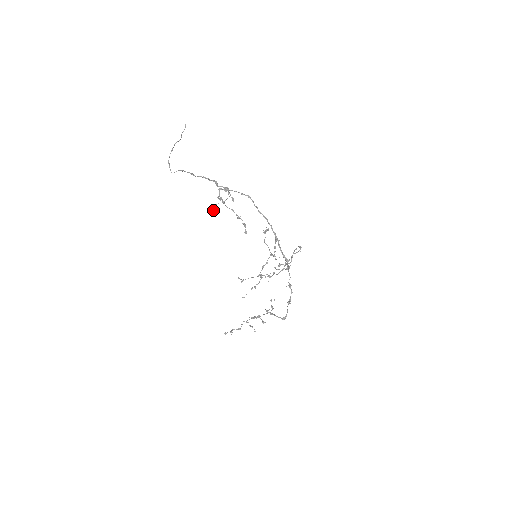
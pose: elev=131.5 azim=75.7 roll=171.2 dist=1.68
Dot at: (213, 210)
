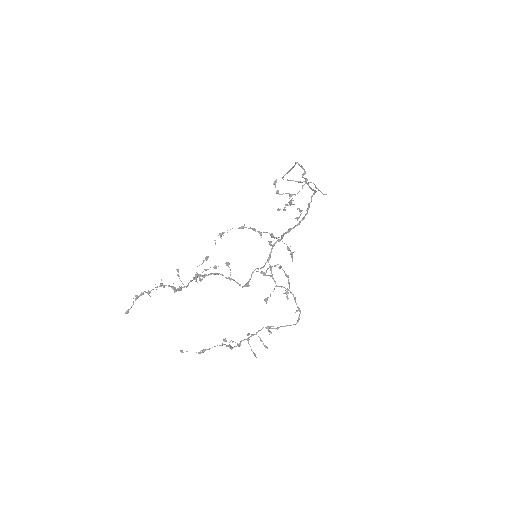
Dot at: (277, 190)
